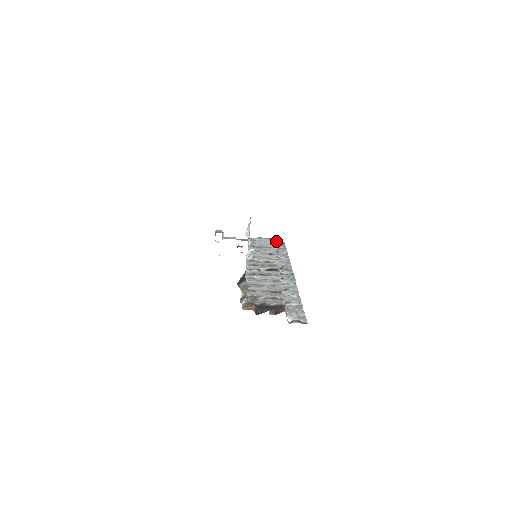
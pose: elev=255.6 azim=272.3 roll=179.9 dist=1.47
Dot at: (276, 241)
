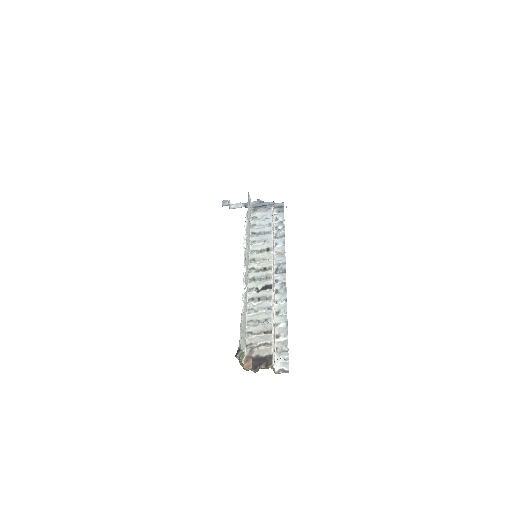
Dot at: (276, 204)
